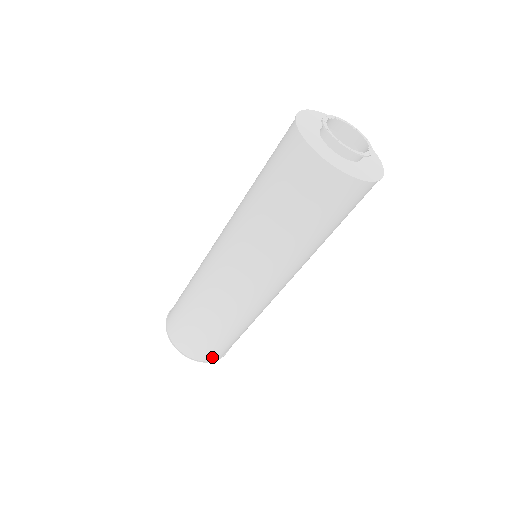
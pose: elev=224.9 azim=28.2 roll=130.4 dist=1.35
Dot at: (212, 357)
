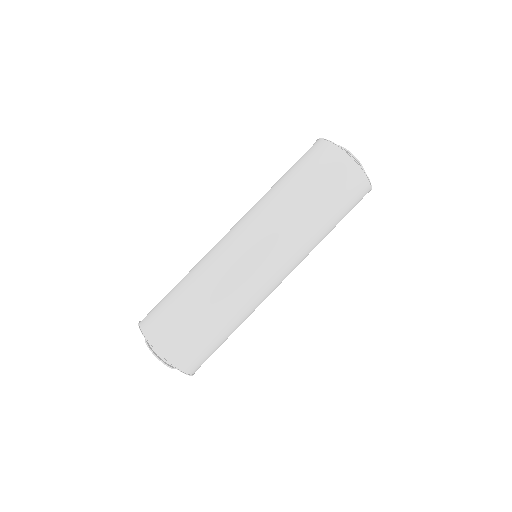
Dot at: (151, 329)
